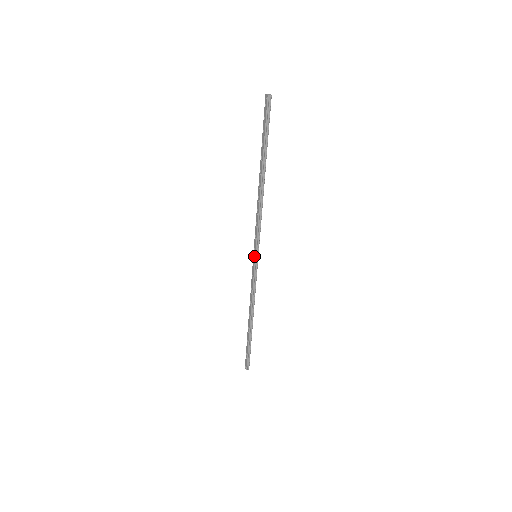
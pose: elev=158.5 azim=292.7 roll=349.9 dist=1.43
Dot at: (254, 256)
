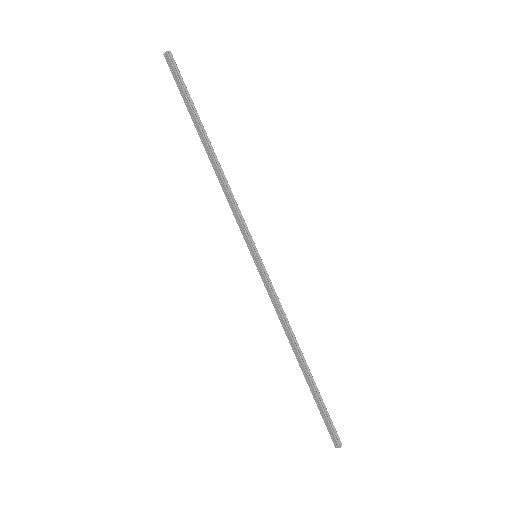
Dot at: (254, 256)
